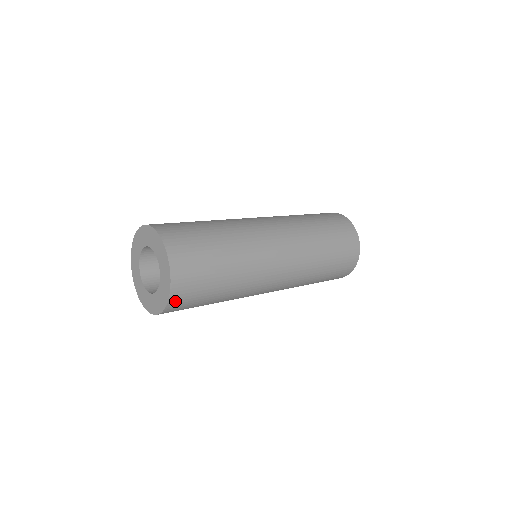
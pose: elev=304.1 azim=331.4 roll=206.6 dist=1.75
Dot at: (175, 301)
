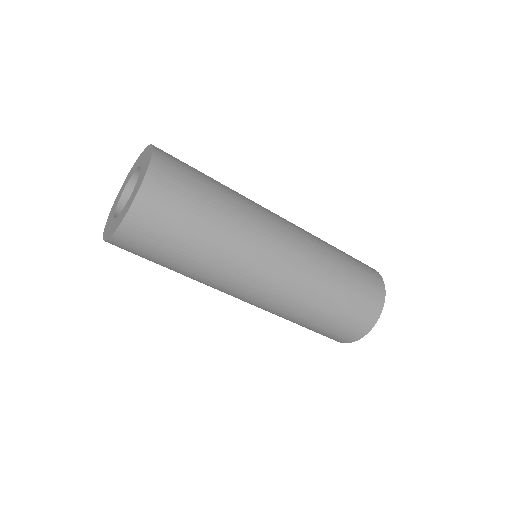
Dot at: occluded
